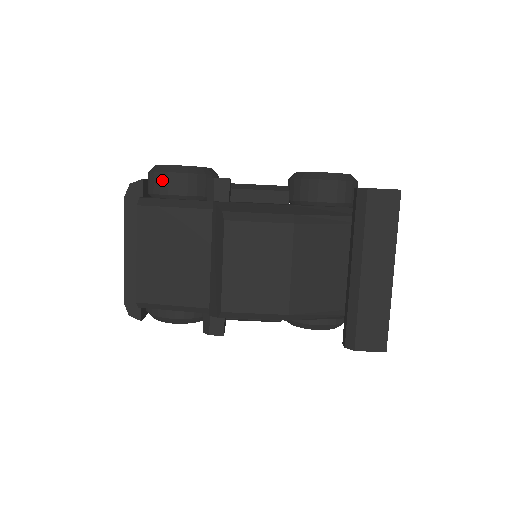
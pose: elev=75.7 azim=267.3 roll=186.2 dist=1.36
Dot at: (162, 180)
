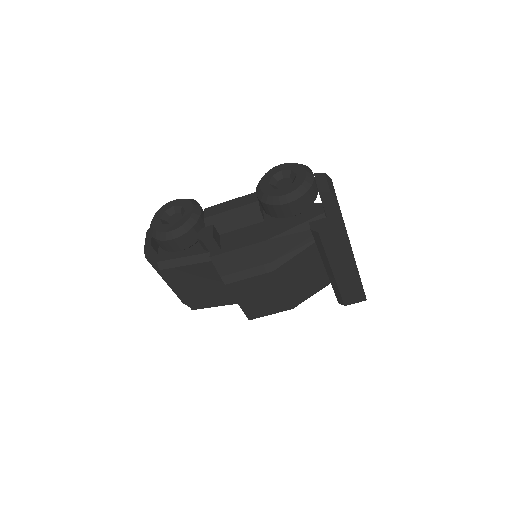
Dot at: (165, 245)
